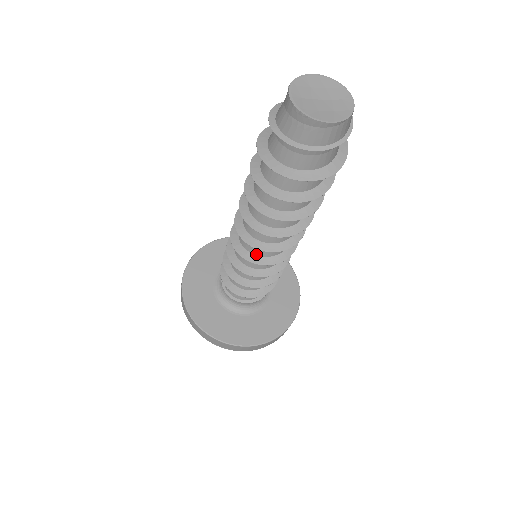
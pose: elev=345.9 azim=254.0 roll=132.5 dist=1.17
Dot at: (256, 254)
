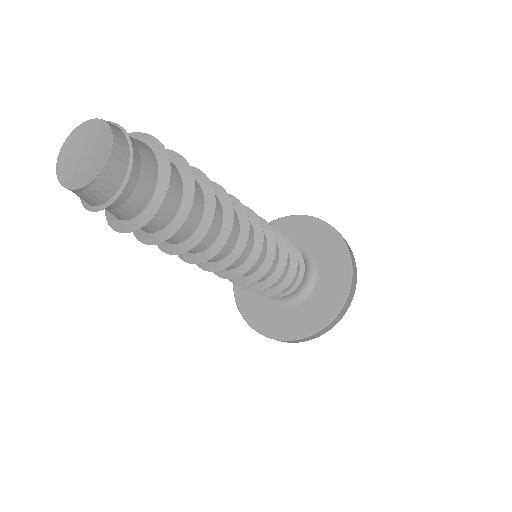
Dot at: occluded
